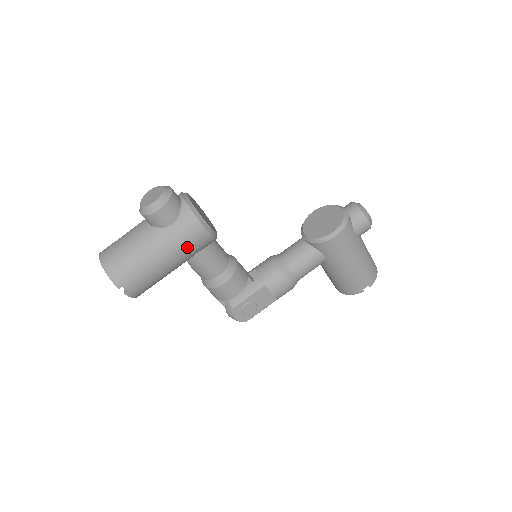
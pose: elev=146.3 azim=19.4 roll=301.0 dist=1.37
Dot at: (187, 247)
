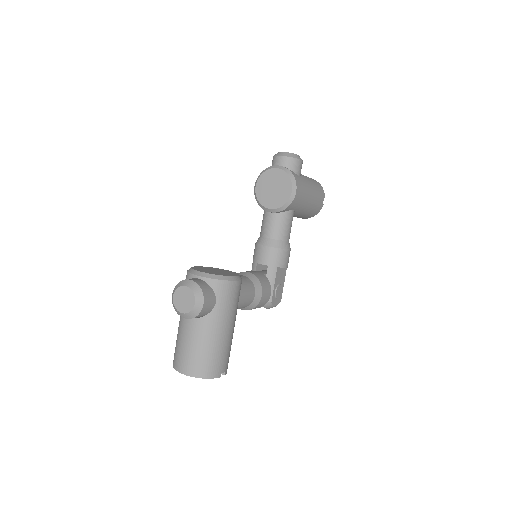
Dot at: (236, 304)
